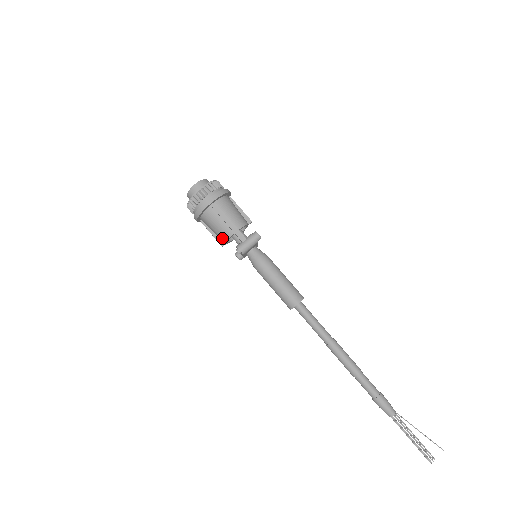
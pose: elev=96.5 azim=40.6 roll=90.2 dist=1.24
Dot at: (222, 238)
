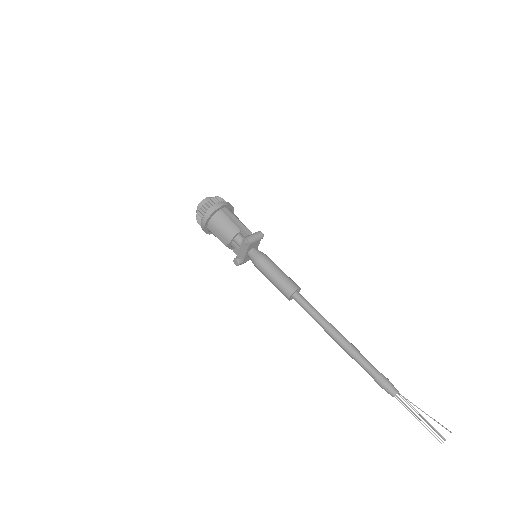
Dot at: (228, 236)
